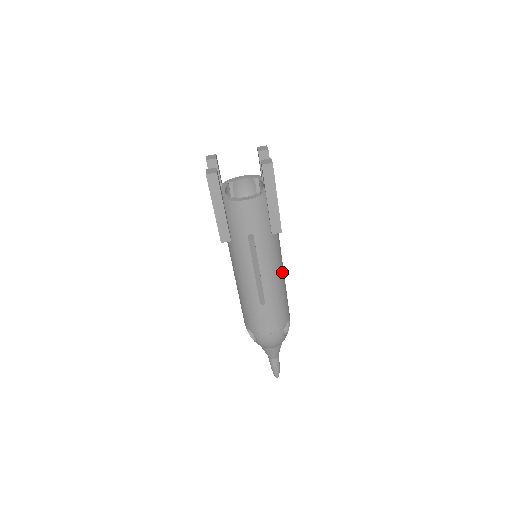
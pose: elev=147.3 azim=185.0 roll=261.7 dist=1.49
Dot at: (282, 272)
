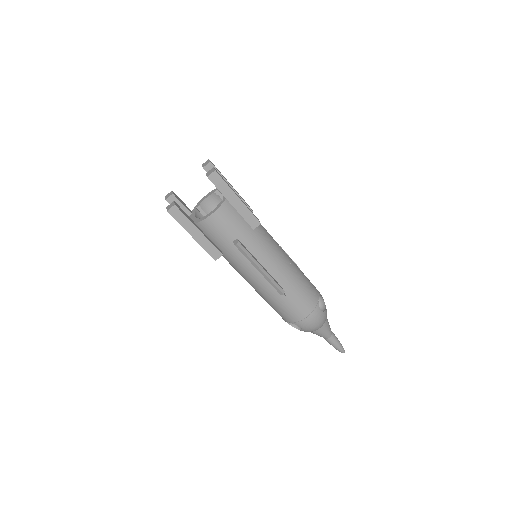
Dot at: (286, 257)
